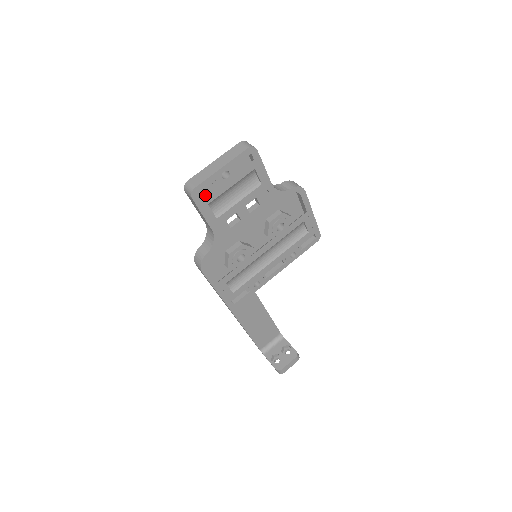
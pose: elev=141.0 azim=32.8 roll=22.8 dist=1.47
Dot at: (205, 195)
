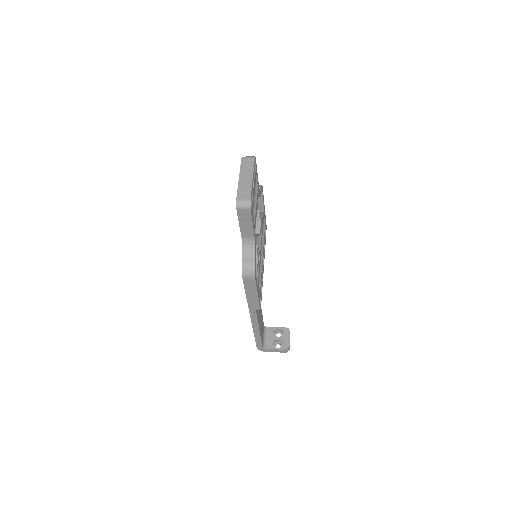
Dot at: occluded
